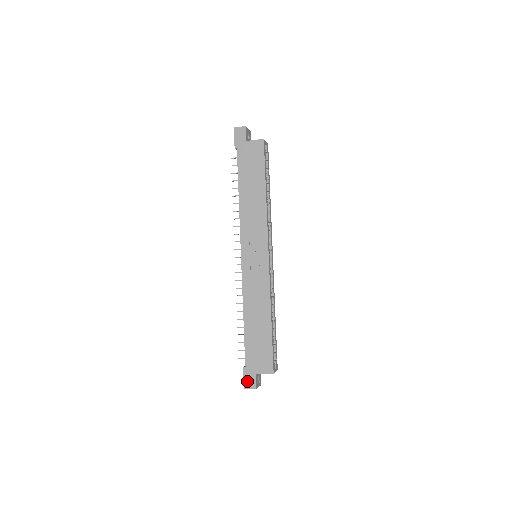
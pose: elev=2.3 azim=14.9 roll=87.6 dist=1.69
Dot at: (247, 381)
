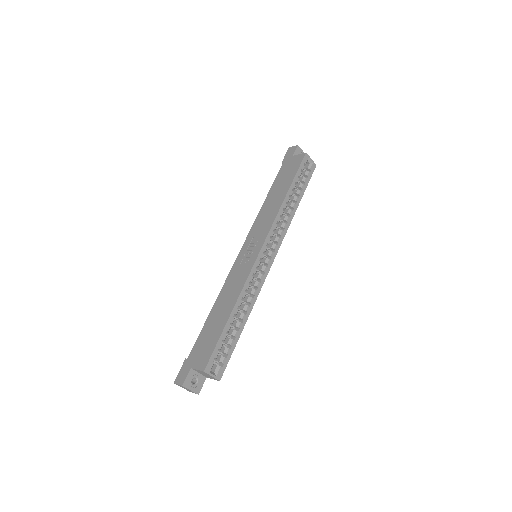
Dot at: (180, 374)
